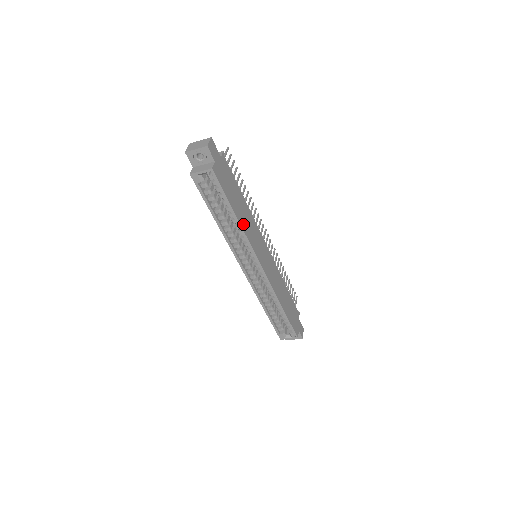
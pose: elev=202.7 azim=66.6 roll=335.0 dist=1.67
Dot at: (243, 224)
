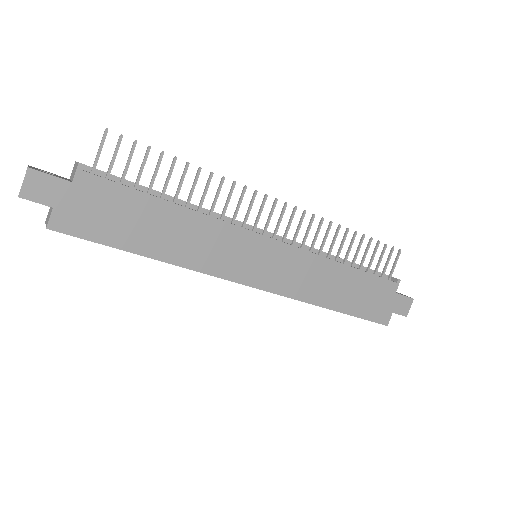
Dot at: (177, 255)
